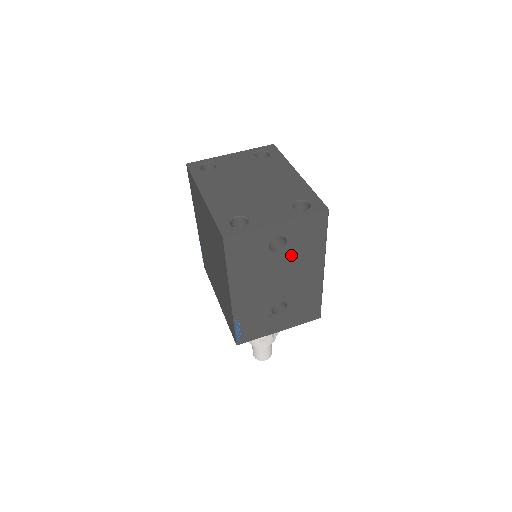
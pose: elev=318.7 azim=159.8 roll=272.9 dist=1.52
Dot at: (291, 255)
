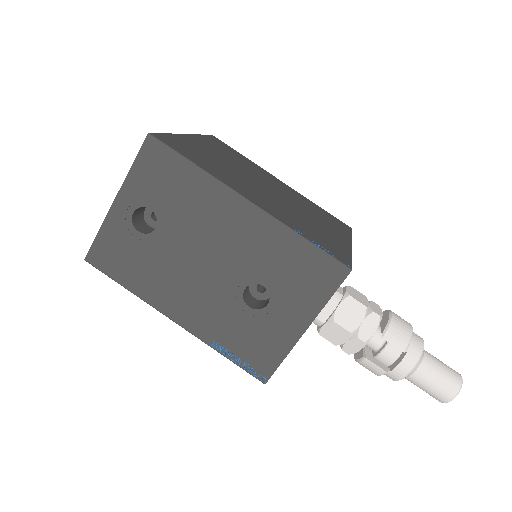
Dot at: (177, 220)
